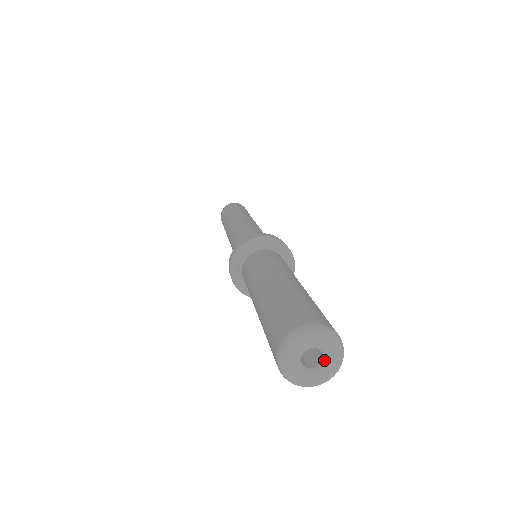
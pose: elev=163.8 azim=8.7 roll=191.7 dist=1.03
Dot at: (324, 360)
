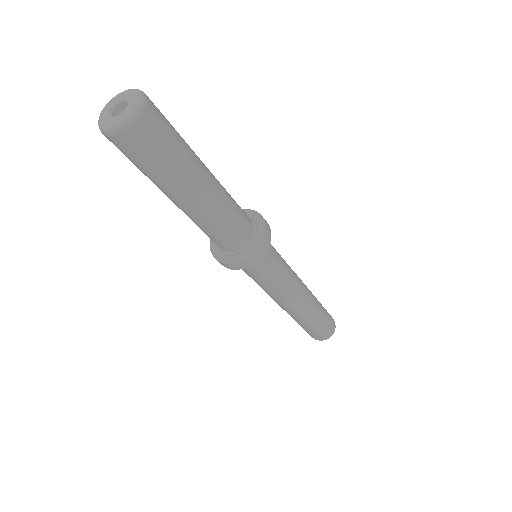
Dot at: (124, 111)
